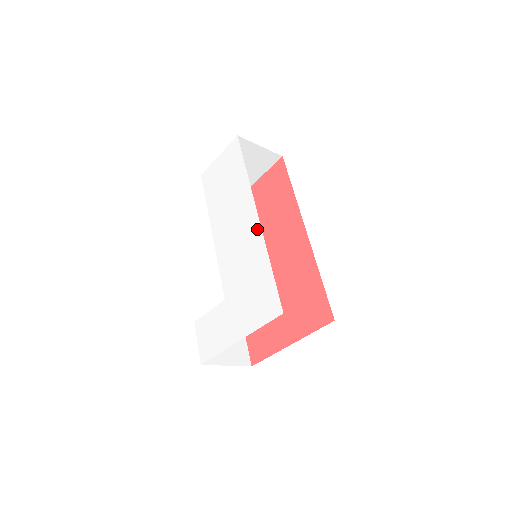
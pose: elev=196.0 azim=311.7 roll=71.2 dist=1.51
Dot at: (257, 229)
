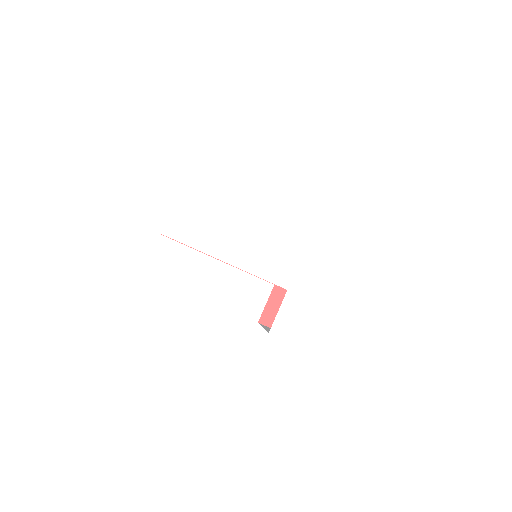
Dot at: (277, 225)
